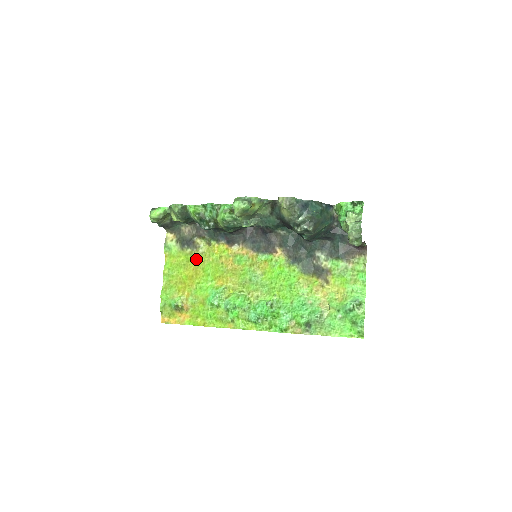
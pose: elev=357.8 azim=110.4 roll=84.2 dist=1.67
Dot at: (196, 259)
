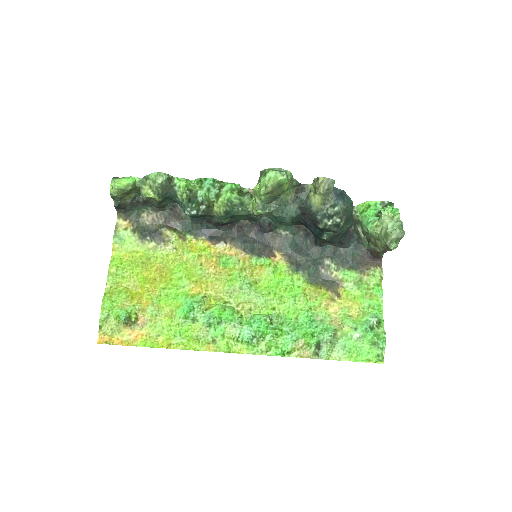
Dot at: (162, 256)
